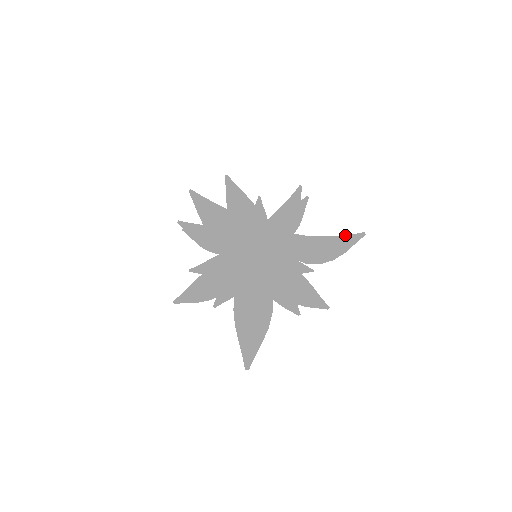
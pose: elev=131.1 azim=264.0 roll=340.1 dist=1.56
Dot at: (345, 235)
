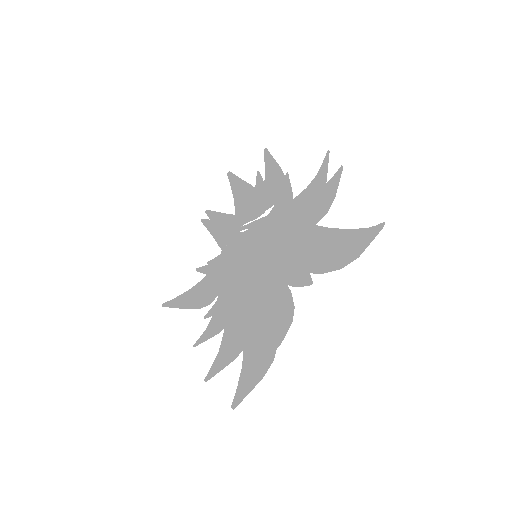
Dot at: (369, 227)
